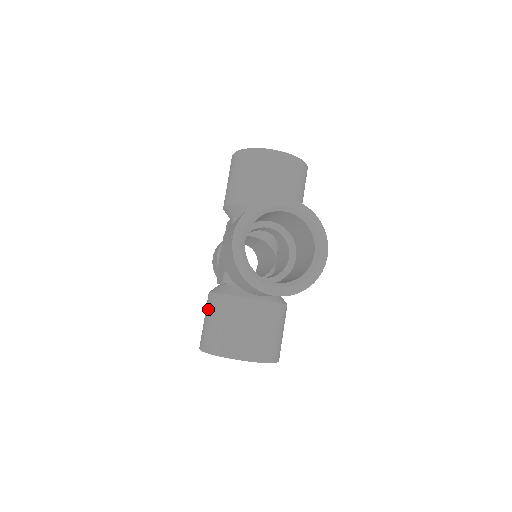
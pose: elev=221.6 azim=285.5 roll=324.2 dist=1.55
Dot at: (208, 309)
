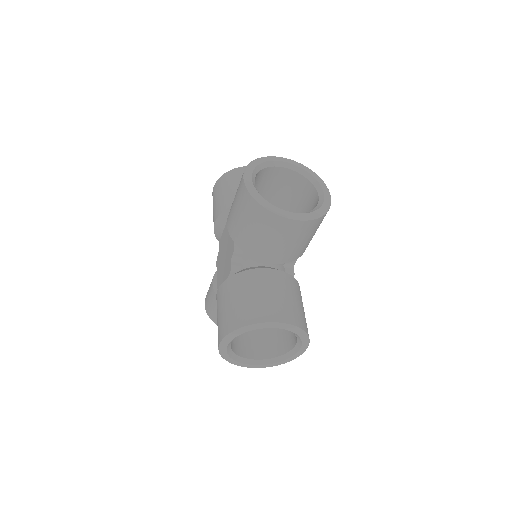
Dot at: (221, 299)
